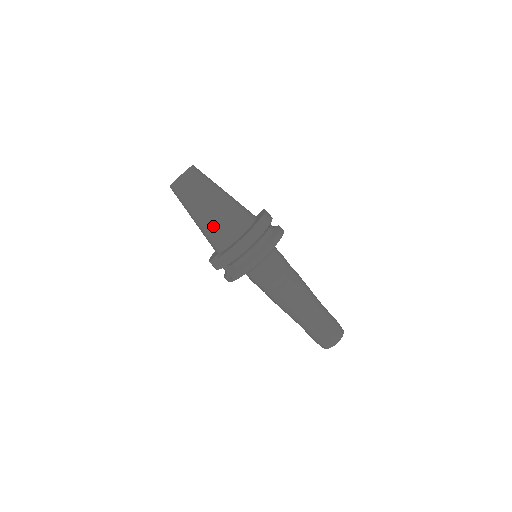
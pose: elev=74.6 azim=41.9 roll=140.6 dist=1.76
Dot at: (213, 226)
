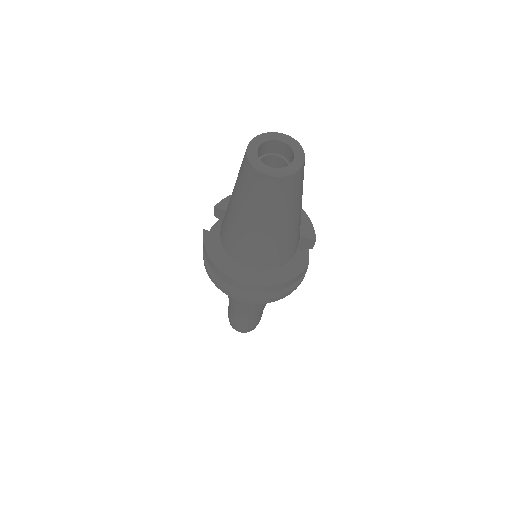
Dot at: (228, 220)
